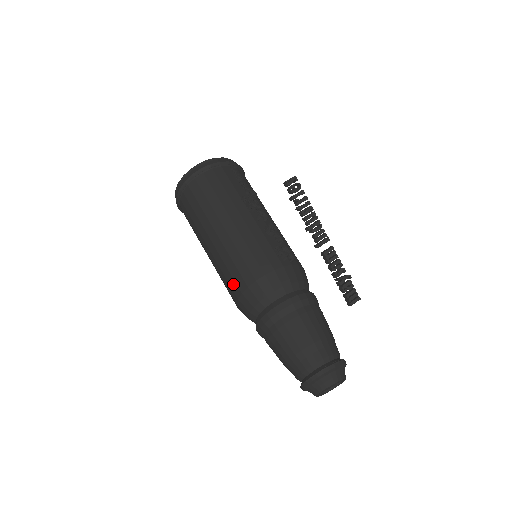
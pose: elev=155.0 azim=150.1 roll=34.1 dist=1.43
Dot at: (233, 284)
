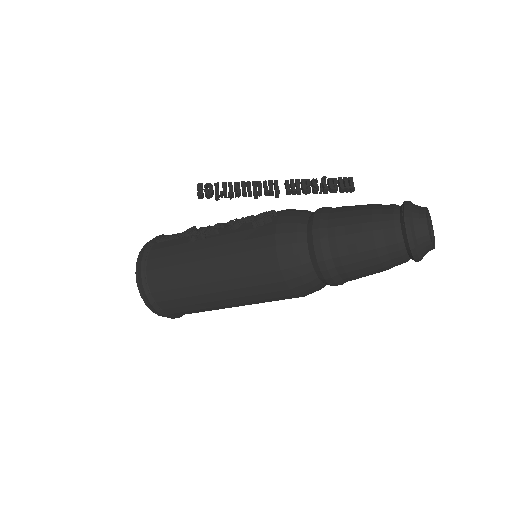
Dot at: (271, 288)
